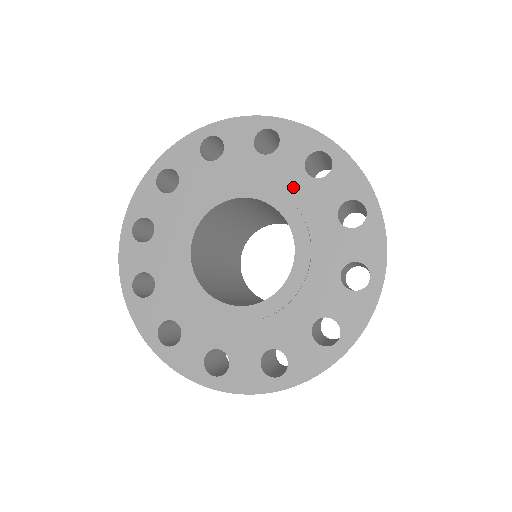
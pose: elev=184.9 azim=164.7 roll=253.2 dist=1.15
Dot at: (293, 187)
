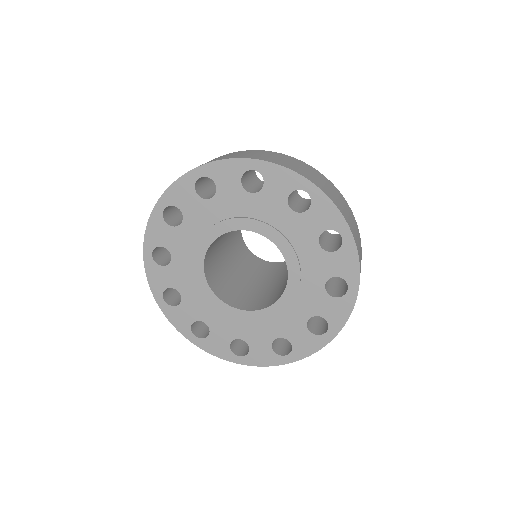
Dot at: (280, 220)
